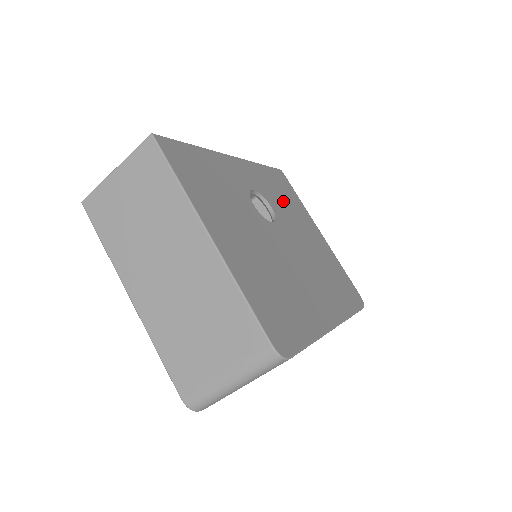
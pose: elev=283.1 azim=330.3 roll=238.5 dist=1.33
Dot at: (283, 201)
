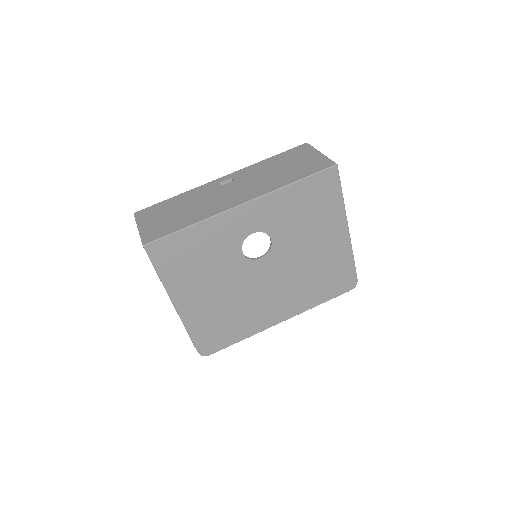
Dot at: (301, 220)
